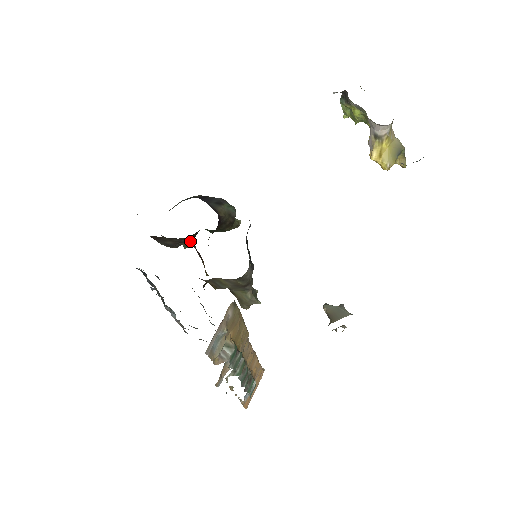
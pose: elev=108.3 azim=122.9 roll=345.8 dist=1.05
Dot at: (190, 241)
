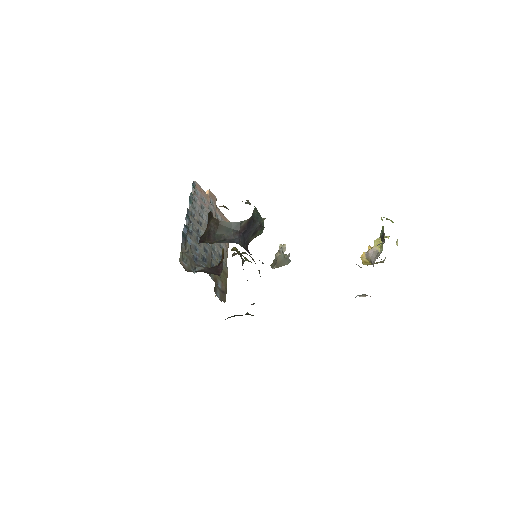
Dot at: occluded
